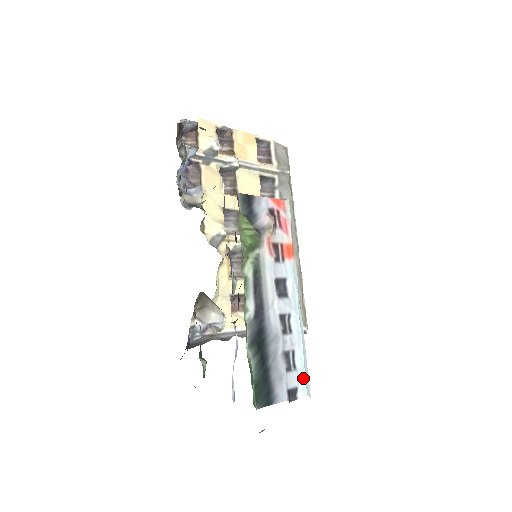
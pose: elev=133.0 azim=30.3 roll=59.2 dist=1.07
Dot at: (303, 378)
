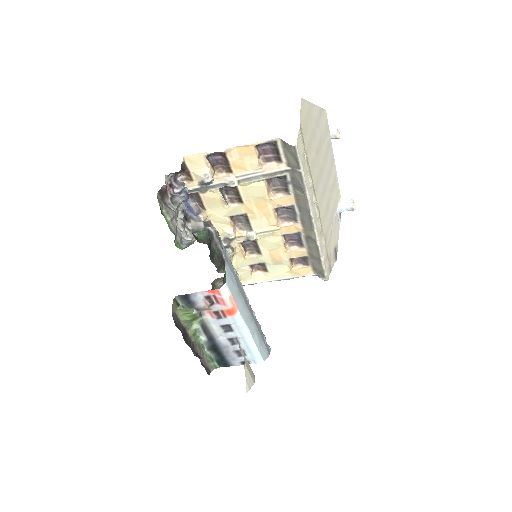
Dot at: (252, 358)
